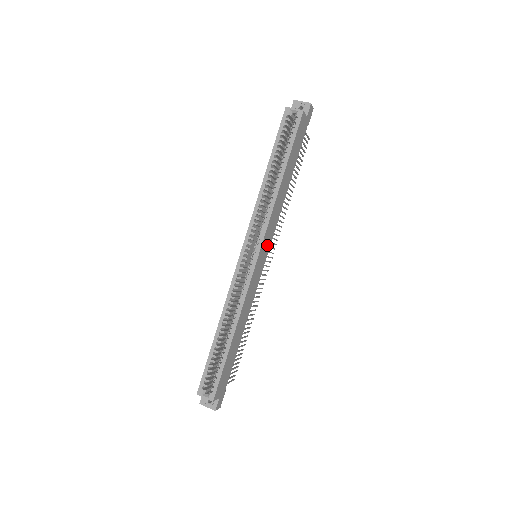
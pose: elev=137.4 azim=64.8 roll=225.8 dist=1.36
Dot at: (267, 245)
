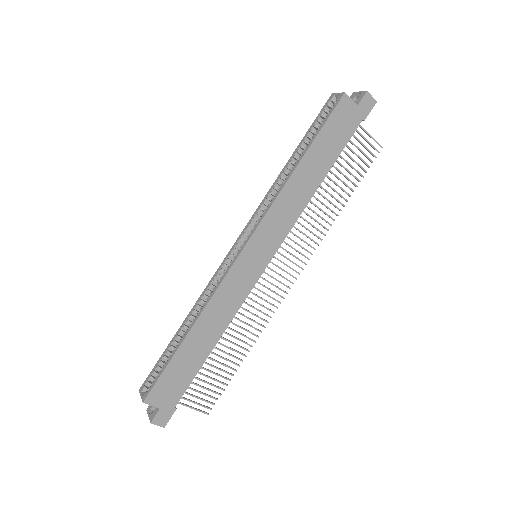
Dot at: (269, 244)
